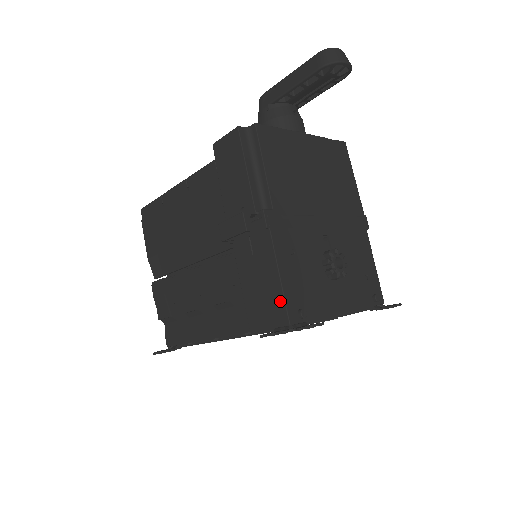
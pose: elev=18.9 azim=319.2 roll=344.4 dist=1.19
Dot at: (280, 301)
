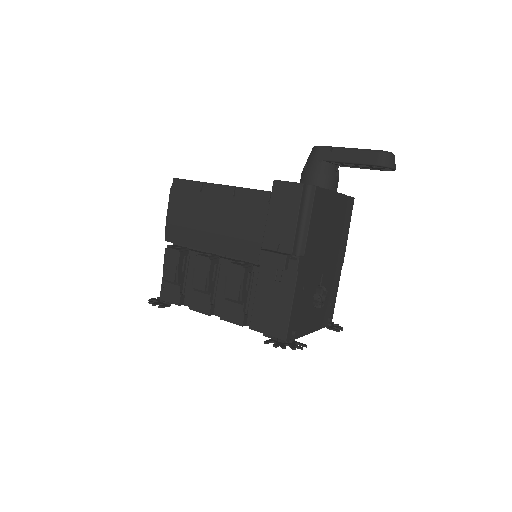
Dot at: (285, 322)
